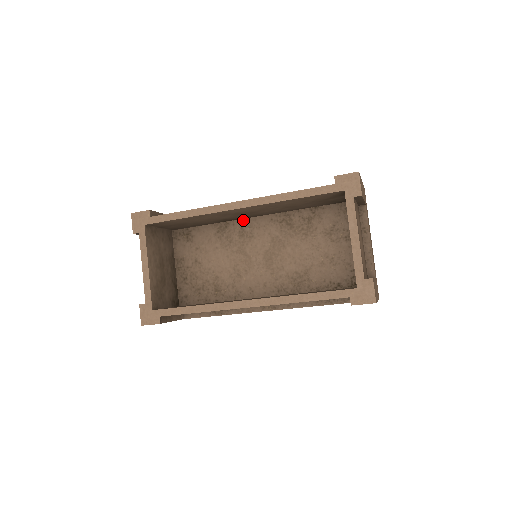
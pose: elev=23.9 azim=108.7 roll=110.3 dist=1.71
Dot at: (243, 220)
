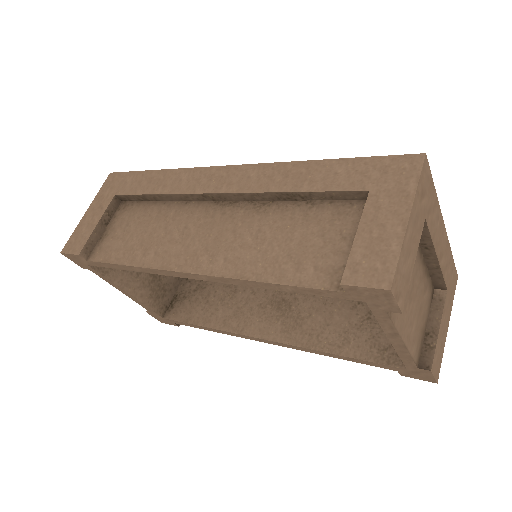
Dot at: occluded
